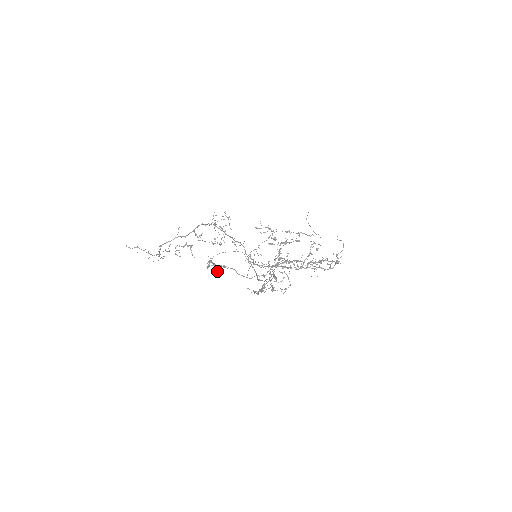
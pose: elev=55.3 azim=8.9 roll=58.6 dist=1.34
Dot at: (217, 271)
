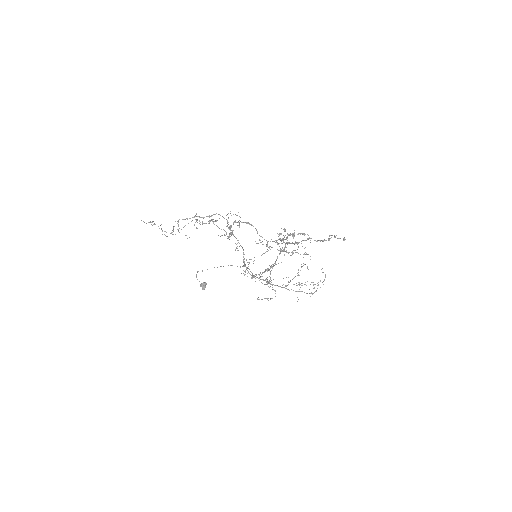
Dot at: (203, 284)
